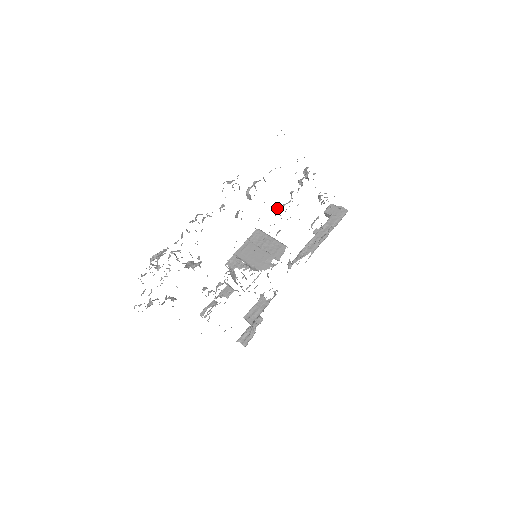
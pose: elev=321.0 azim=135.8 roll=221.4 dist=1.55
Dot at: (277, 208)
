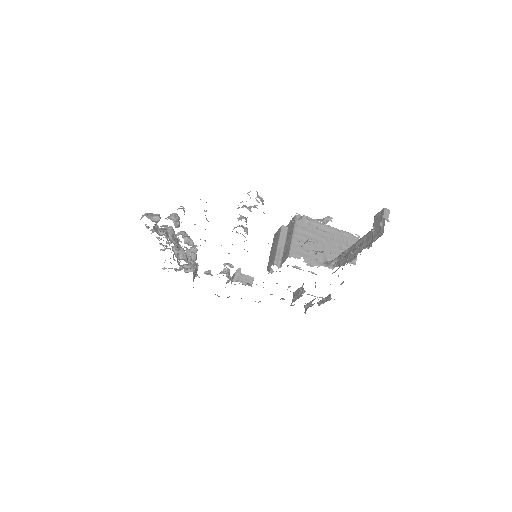
Dot at: occluded
